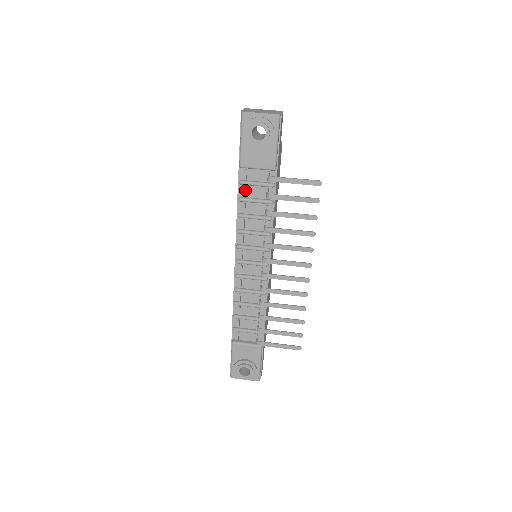
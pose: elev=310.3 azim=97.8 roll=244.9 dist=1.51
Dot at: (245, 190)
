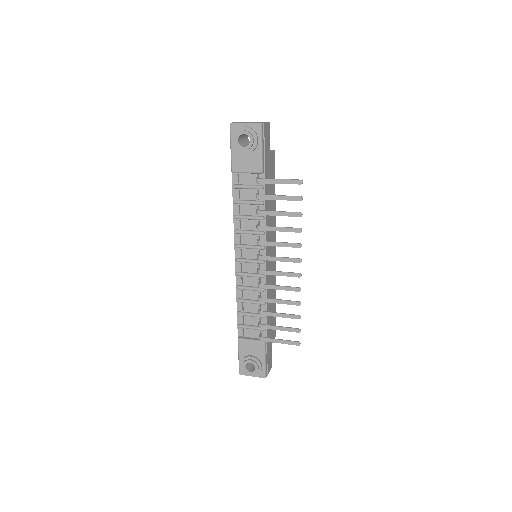
Dot at: (238, 193)
